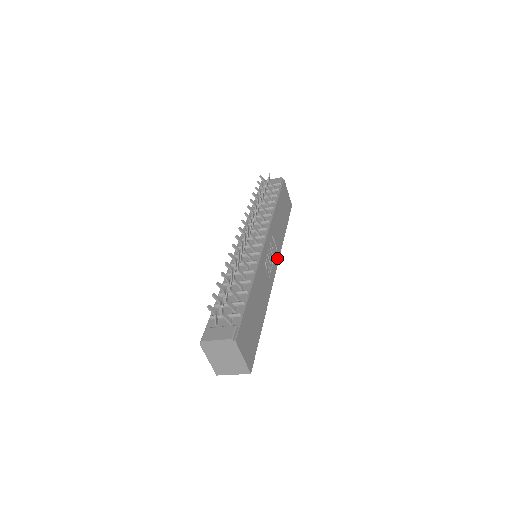
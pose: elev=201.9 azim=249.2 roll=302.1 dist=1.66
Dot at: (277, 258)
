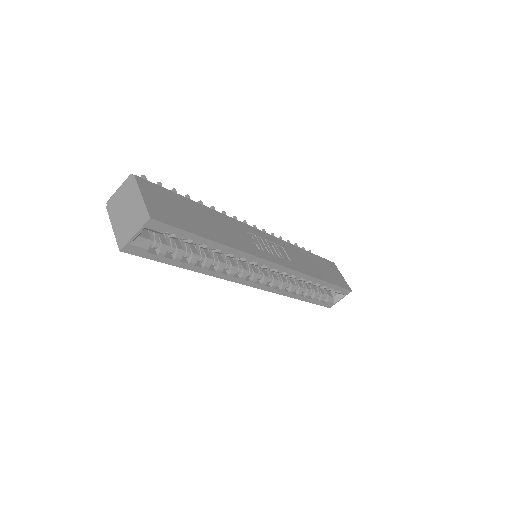
Dot at: (288, 265)
